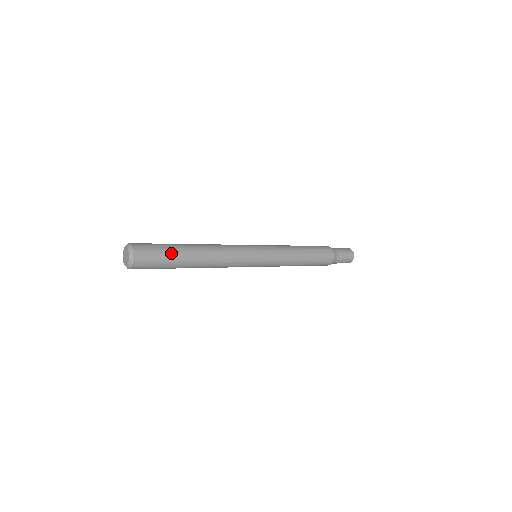
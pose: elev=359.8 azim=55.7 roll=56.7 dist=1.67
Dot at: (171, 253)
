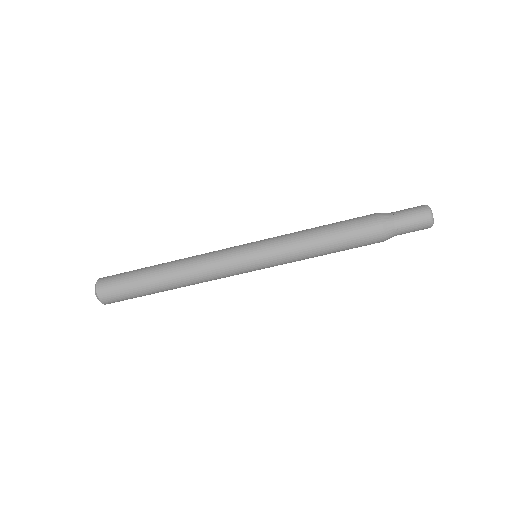
Dot at: (135, 275)
